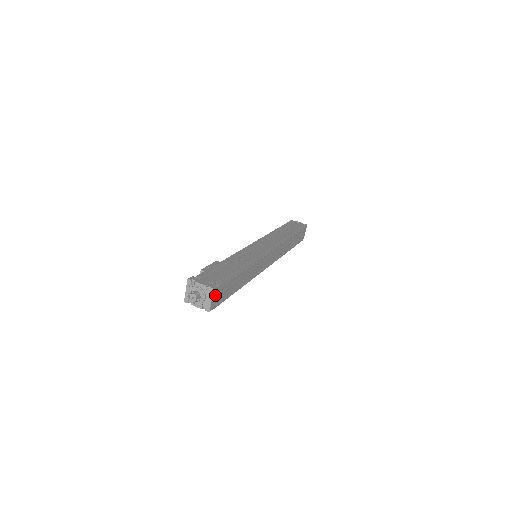
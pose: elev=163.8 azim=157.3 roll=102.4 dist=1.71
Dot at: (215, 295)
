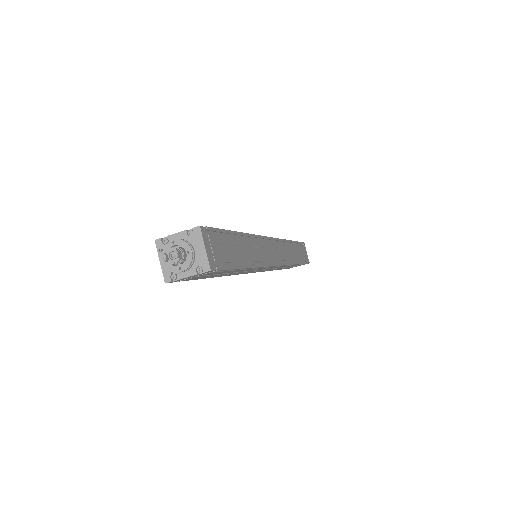
Dot at: (208, 243)
